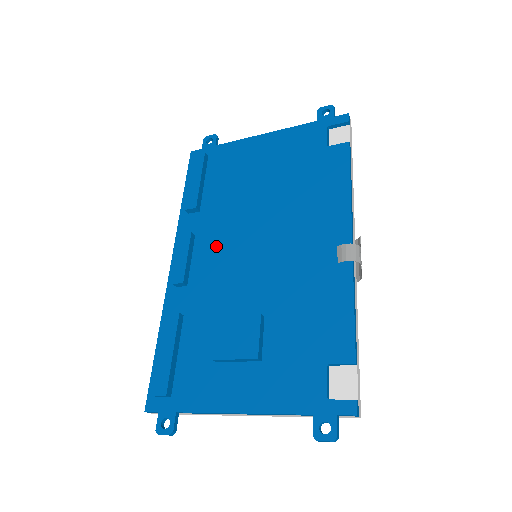
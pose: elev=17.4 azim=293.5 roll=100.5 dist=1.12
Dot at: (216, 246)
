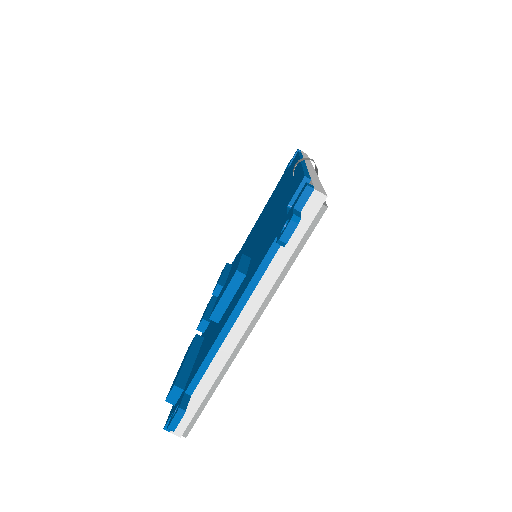
Dot at: occluded
